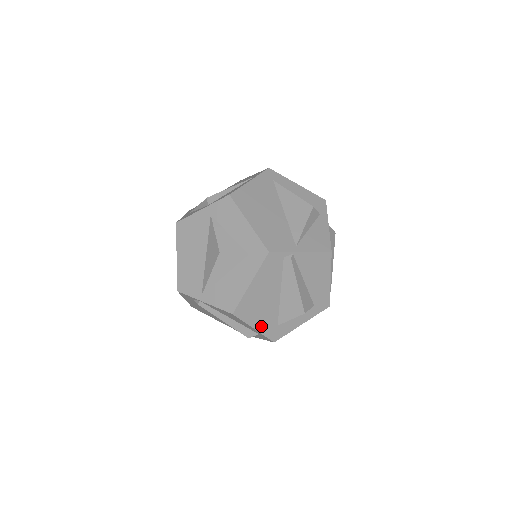
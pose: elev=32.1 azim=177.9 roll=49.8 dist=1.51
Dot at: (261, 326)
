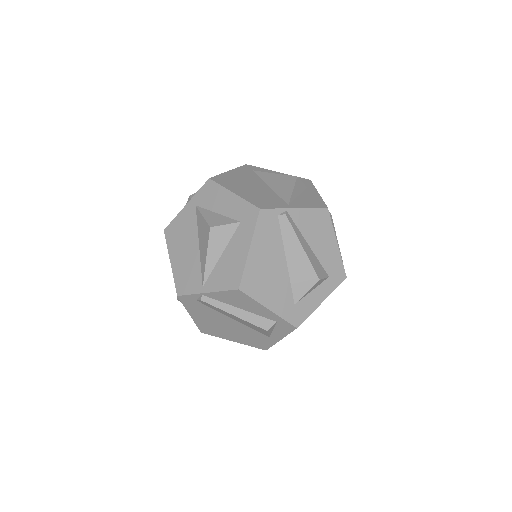
Dot at: (276, 306)
